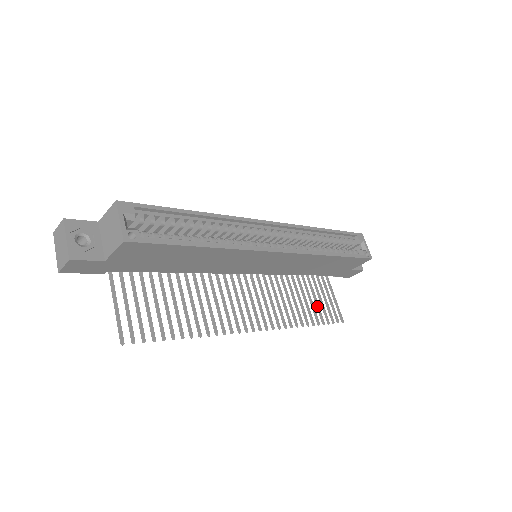
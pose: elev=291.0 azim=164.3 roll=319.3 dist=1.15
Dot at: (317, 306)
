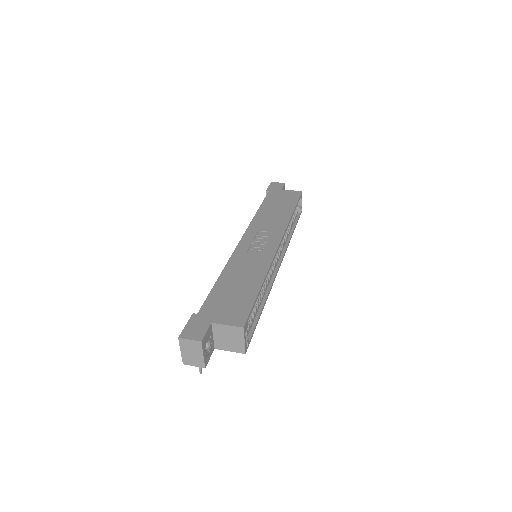
Dot at: occluded
